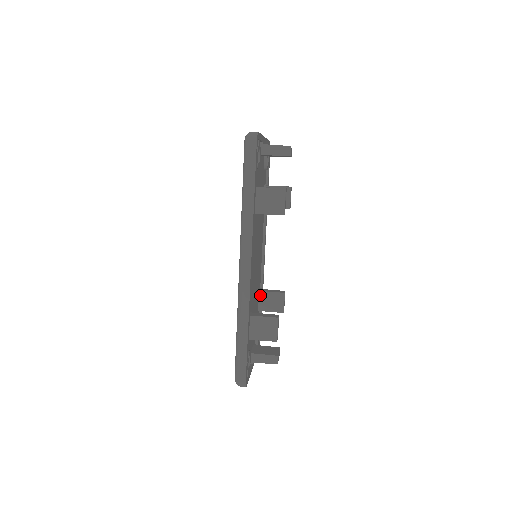
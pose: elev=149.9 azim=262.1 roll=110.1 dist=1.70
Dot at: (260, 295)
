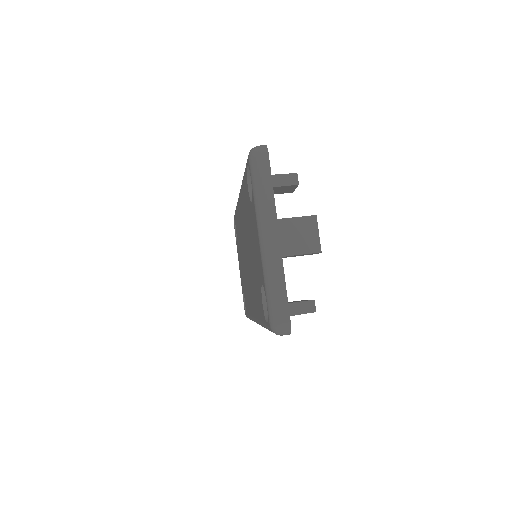
Dot at: occluded
